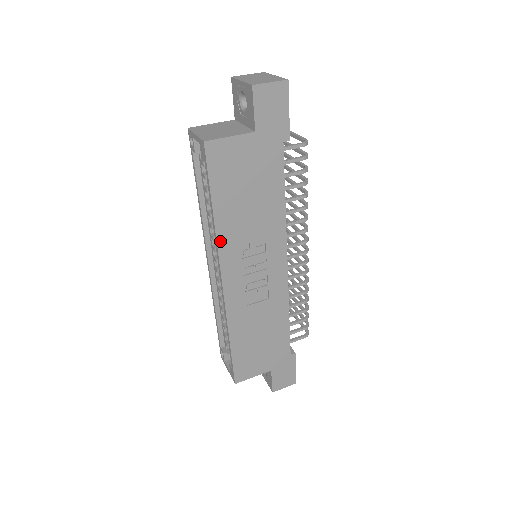
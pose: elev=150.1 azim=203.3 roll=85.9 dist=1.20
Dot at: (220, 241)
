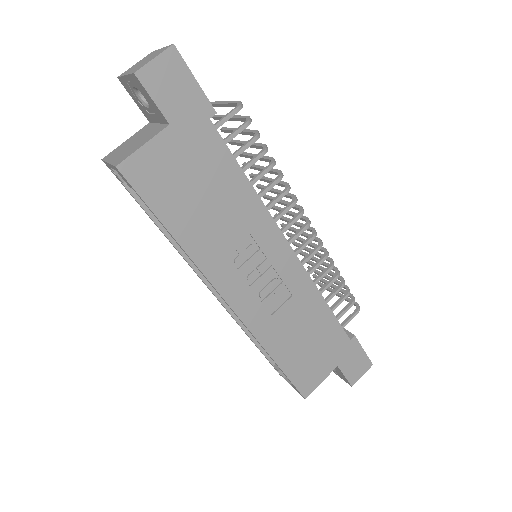
Dot at: (200, 264)
